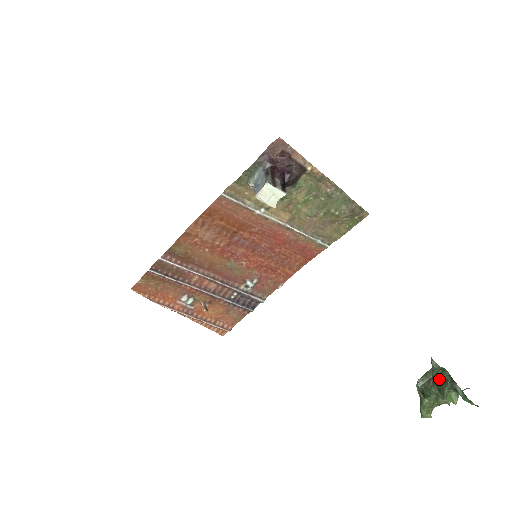
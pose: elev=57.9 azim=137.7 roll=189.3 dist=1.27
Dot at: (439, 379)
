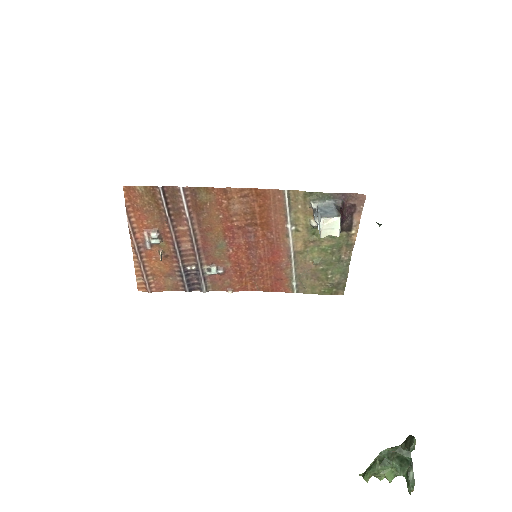
Dot at: (402, 457)
